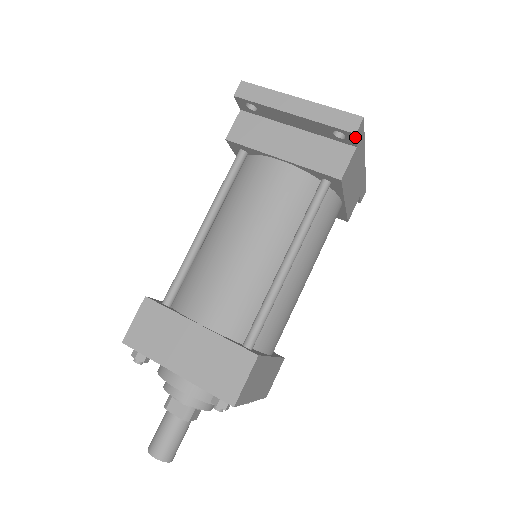
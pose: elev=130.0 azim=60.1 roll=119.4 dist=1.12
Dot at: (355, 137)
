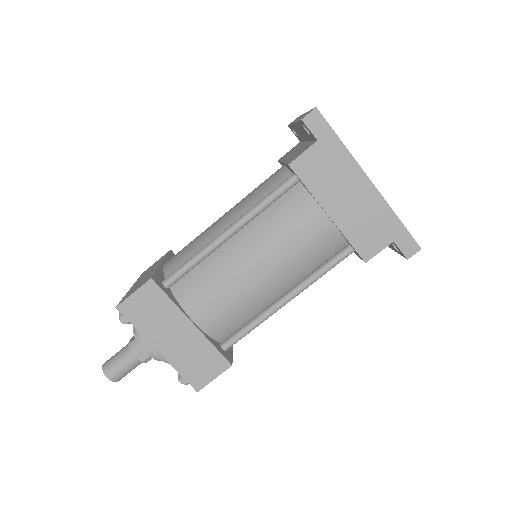
Dot at: (305, 125)
